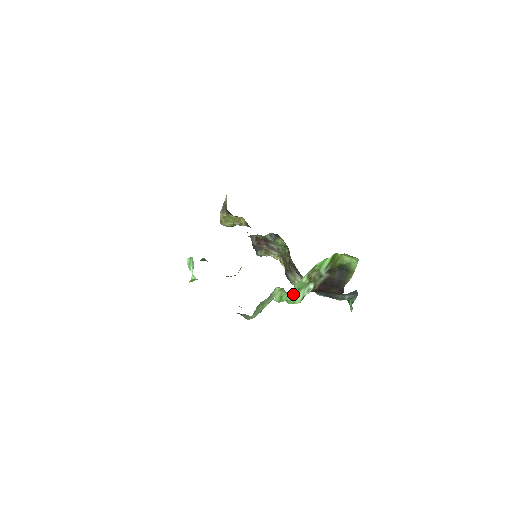
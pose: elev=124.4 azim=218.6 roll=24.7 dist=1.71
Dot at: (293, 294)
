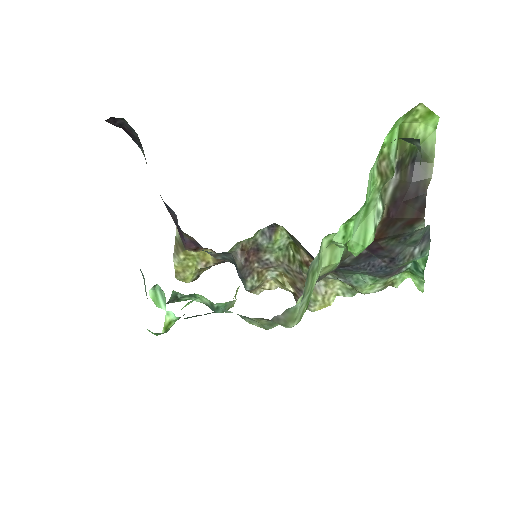
Dot at: (359, 225)
